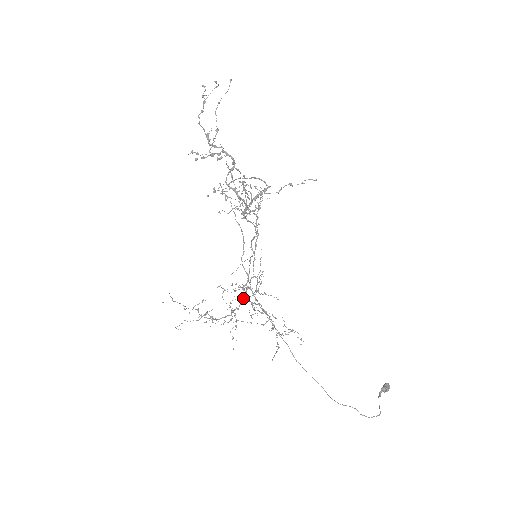
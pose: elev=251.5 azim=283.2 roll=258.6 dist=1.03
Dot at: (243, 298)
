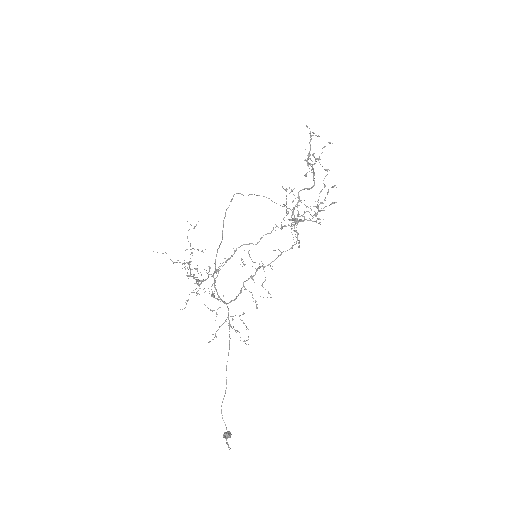
Dot at: occluded
